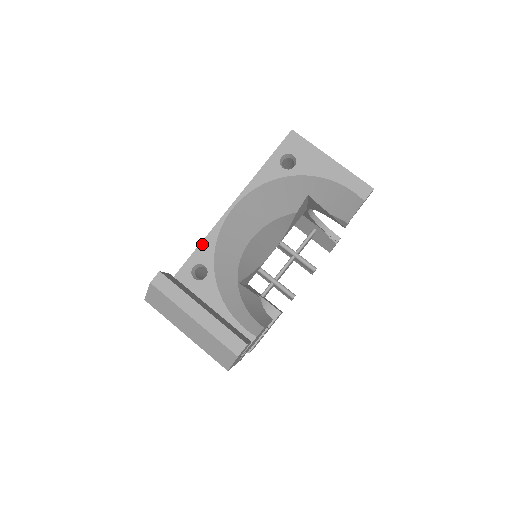
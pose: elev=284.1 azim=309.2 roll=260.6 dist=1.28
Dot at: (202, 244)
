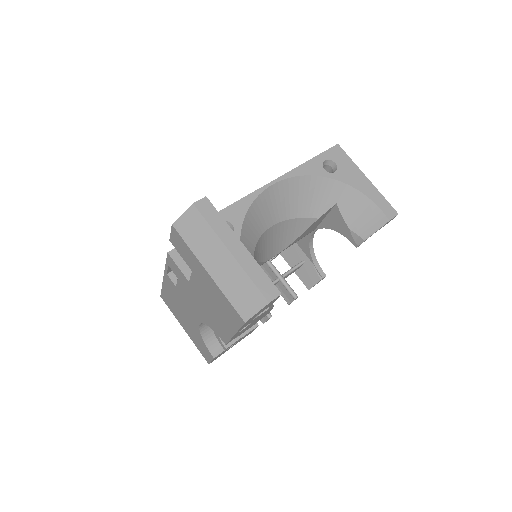
Dot at: (235, 204)
